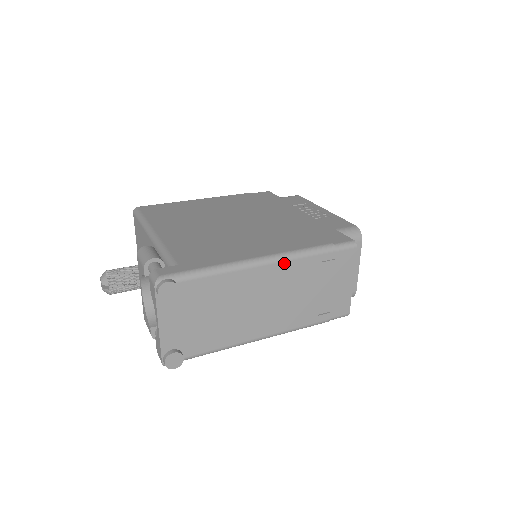
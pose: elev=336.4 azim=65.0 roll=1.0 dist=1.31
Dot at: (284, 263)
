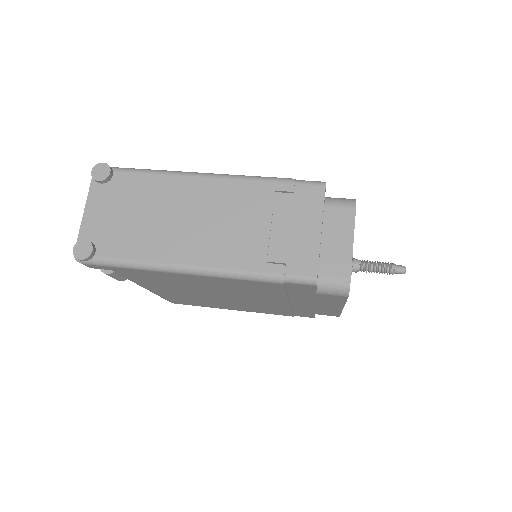
Dot at: (227, 181)
